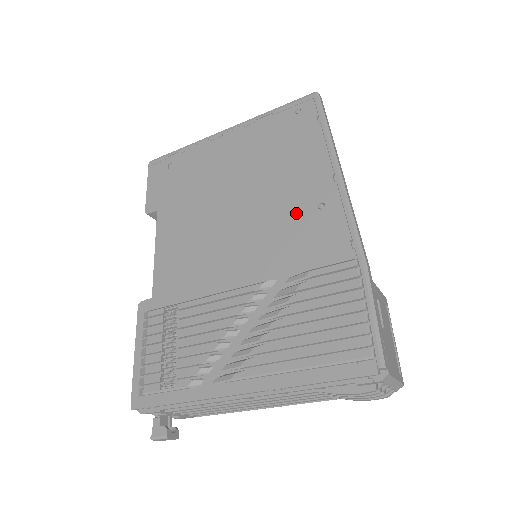
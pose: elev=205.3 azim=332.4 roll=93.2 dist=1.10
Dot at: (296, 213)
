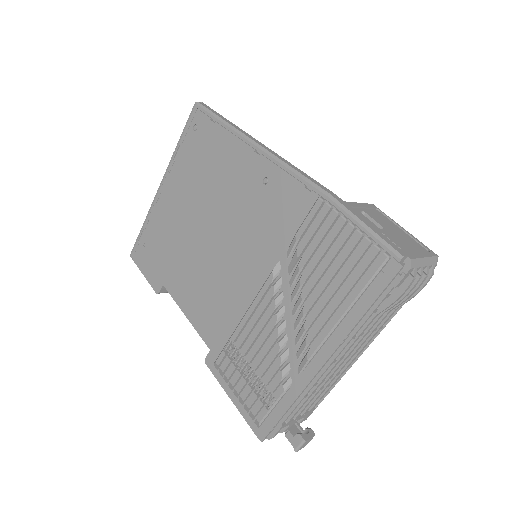
Dot at: (253, 201)
